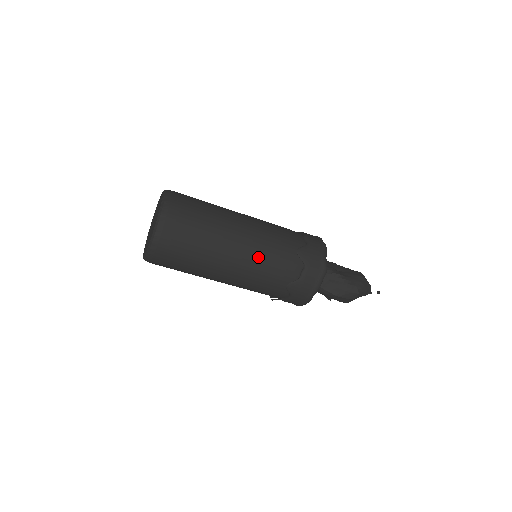
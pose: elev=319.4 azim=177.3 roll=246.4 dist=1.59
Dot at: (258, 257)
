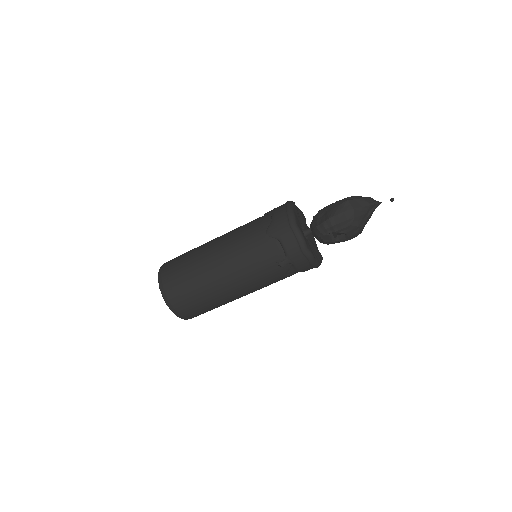
Dot at: (232, 235)
